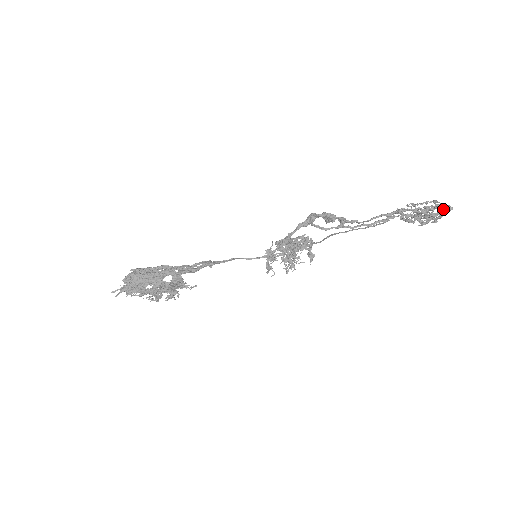
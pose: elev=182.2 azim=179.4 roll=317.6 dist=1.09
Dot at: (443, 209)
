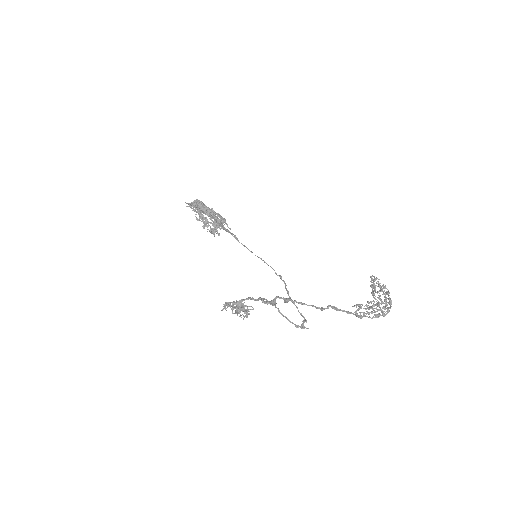
Dot at: (382, 310)
